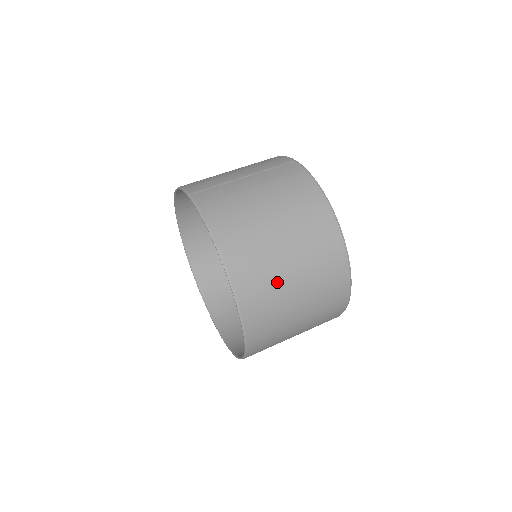
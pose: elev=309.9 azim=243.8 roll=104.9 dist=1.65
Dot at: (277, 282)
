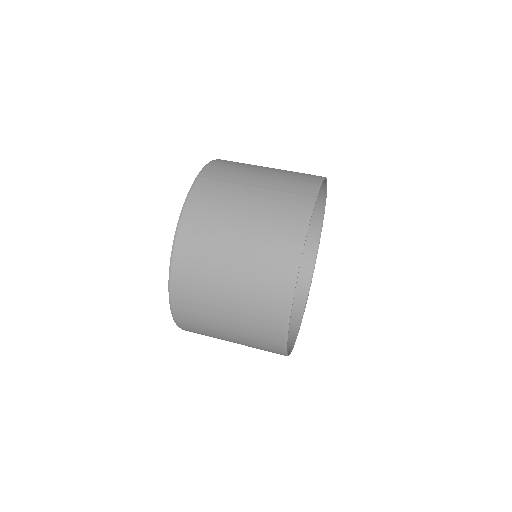
Dot at: (210, 295)
